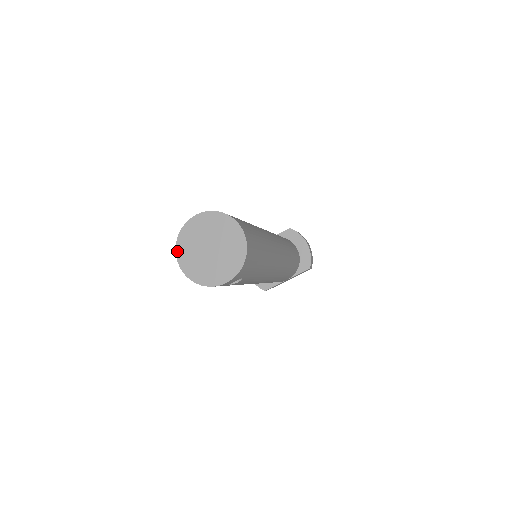
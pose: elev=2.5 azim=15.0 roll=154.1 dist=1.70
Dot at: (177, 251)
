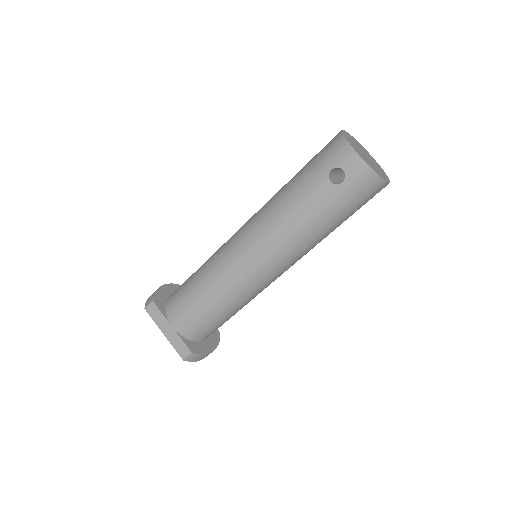
Dot at: (349, 134)
